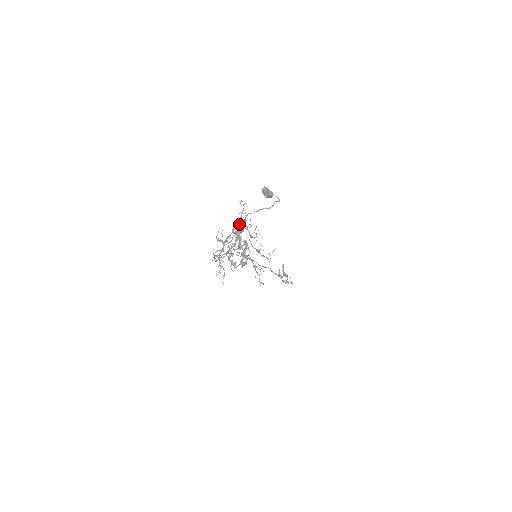
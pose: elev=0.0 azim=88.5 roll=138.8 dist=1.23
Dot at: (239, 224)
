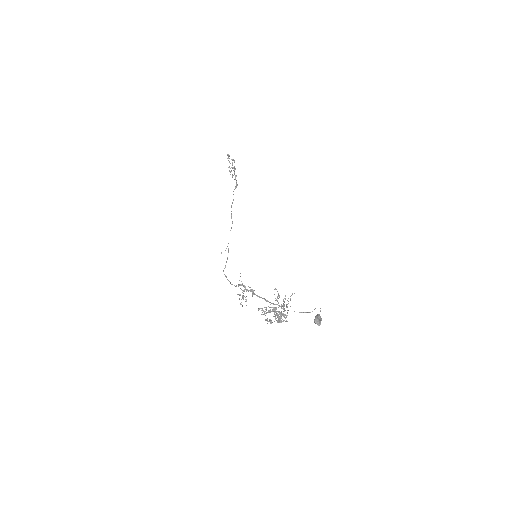
Dot at: (275, 304)
